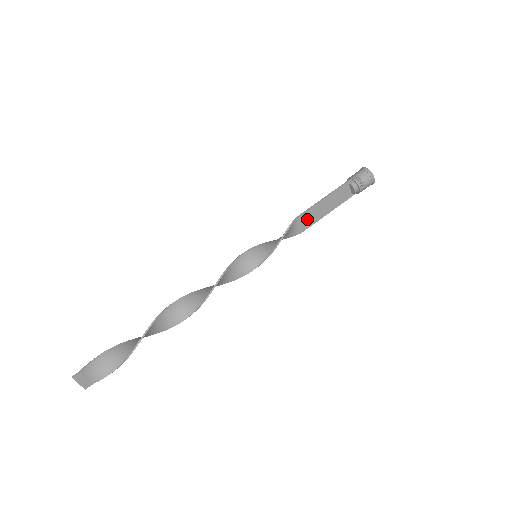
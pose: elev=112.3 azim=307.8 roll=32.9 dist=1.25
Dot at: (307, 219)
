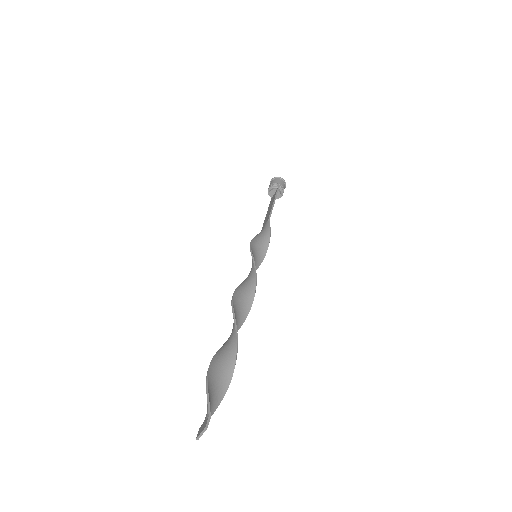
Dot at: occluded
